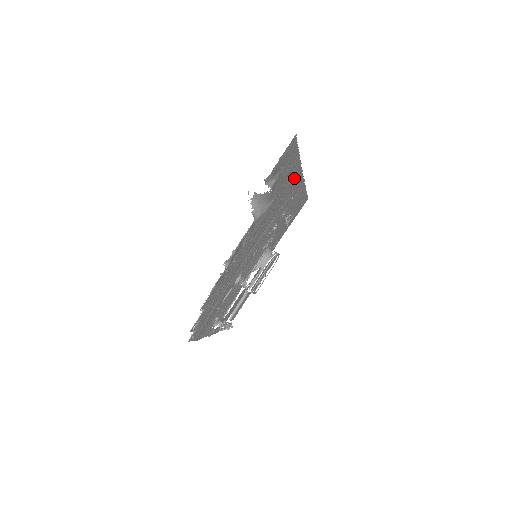
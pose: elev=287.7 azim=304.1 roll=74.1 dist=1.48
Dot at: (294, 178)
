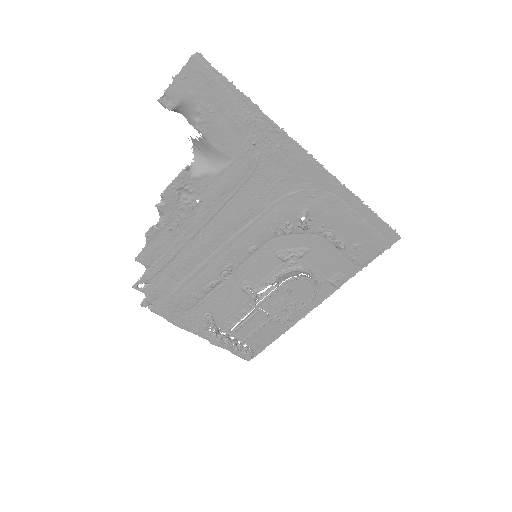
Dot at: (283, 152)
